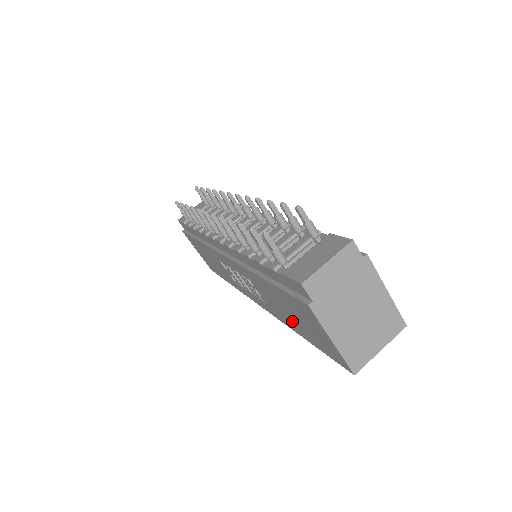
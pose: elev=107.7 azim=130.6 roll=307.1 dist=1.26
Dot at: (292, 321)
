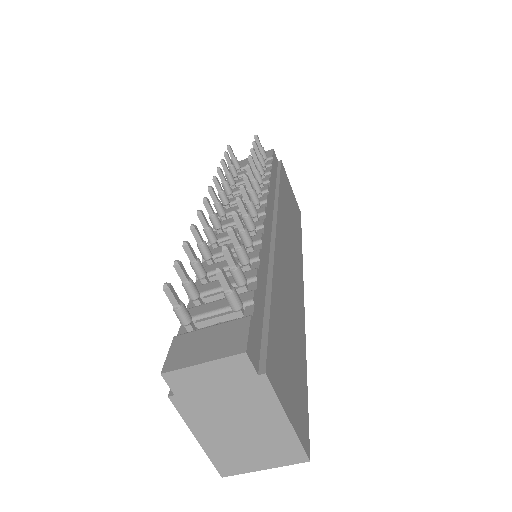
Dot at: occluded
